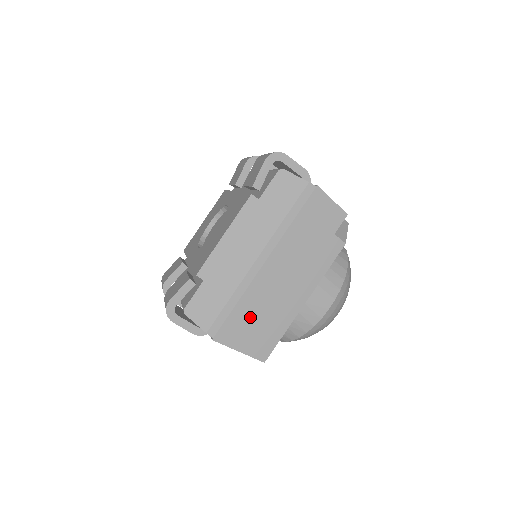
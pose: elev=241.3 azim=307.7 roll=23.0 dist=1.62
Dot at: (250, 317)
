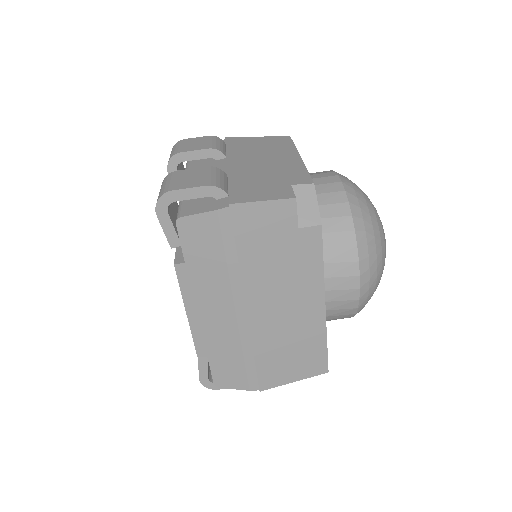
Dot at: (278, 355)
